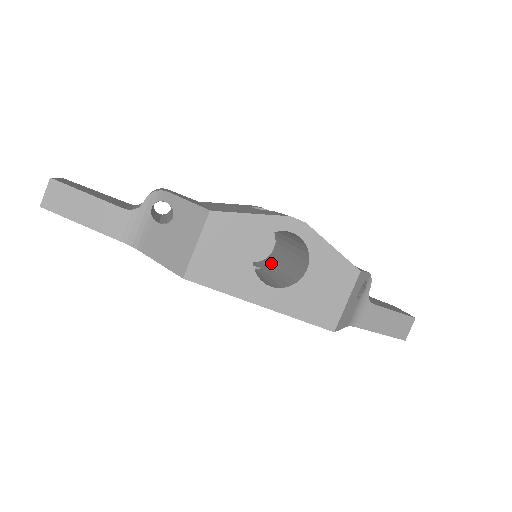
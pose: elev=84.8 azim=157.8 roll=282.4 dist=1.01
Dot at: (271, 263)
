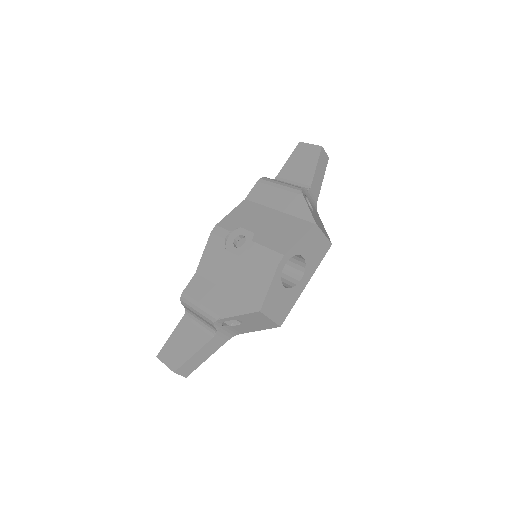
Dot at: occluded
